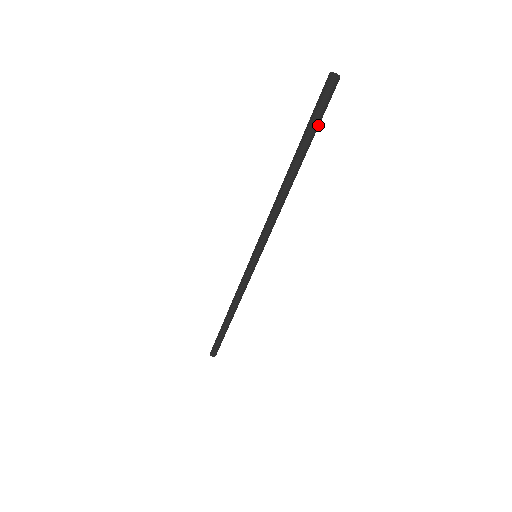
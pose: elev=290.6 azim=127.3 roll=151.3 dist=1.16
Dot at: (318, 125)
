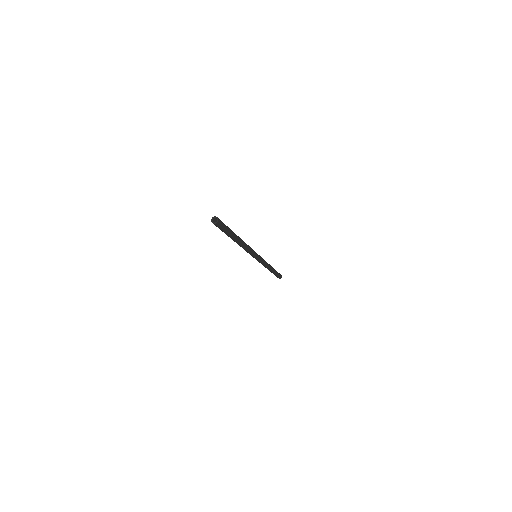
Dot at: (228, 229)
